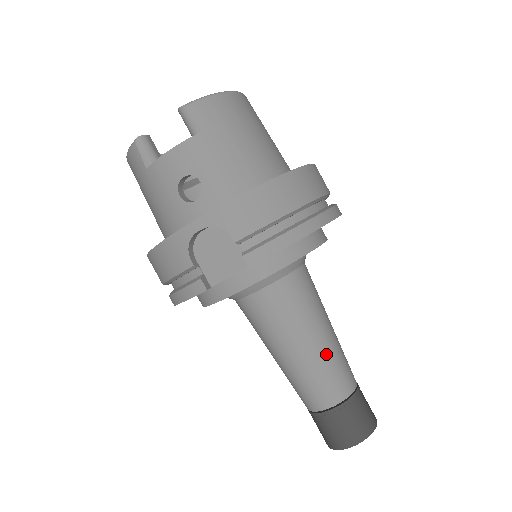
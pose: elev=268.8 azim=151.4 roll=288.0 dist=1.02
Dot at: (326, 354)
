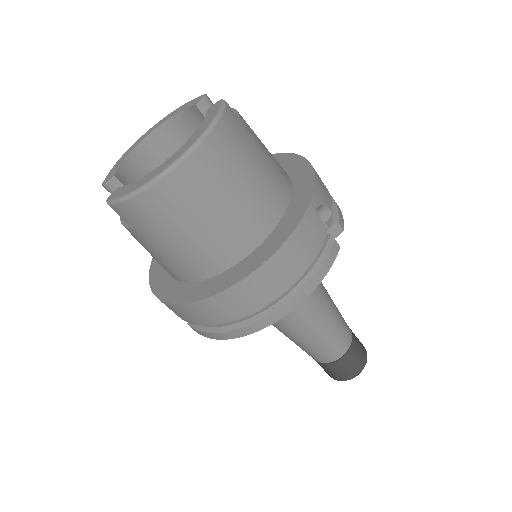
Dot at: (304, 344)
